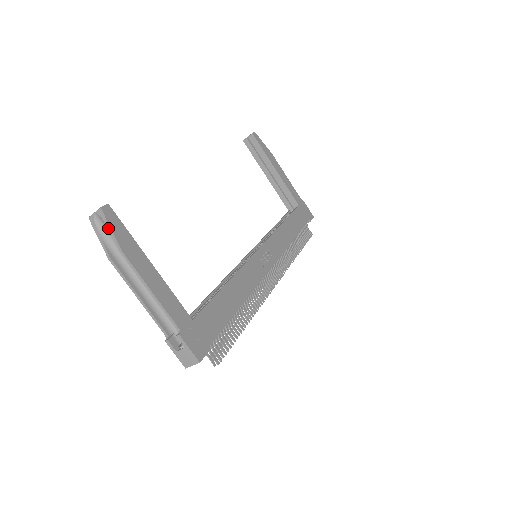
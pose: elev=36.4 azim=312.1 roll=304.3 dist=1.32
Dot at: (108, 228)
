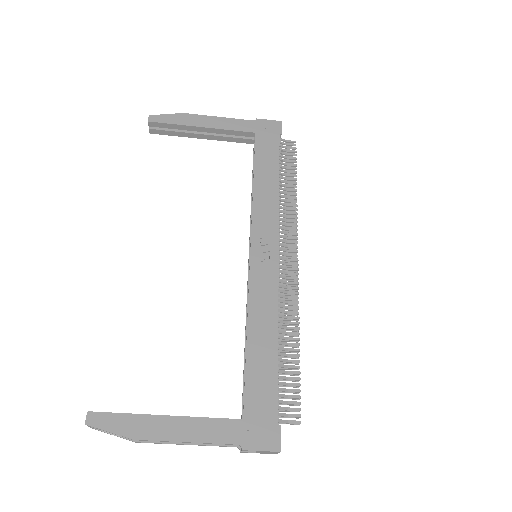
Dot at: occluded
